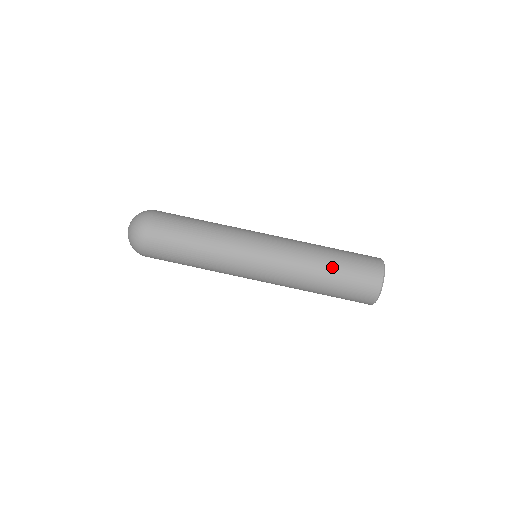
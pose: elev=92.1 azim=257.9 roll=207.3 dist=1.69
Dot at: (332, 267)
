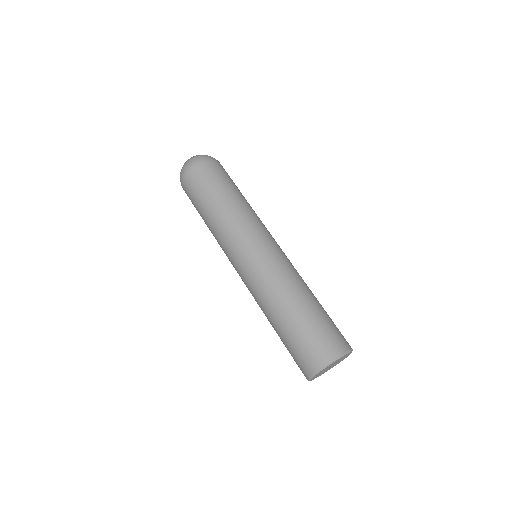
Dot at: (313, 304)
